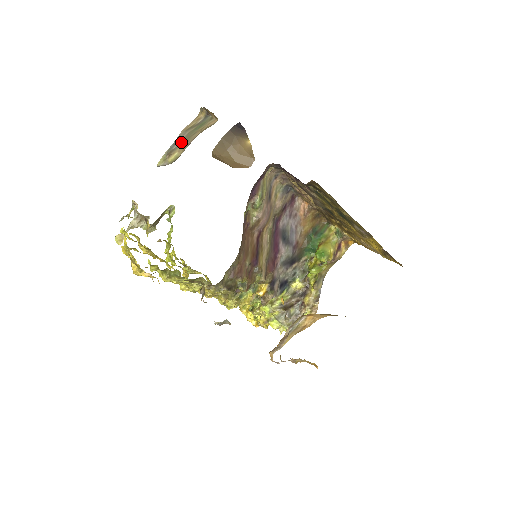
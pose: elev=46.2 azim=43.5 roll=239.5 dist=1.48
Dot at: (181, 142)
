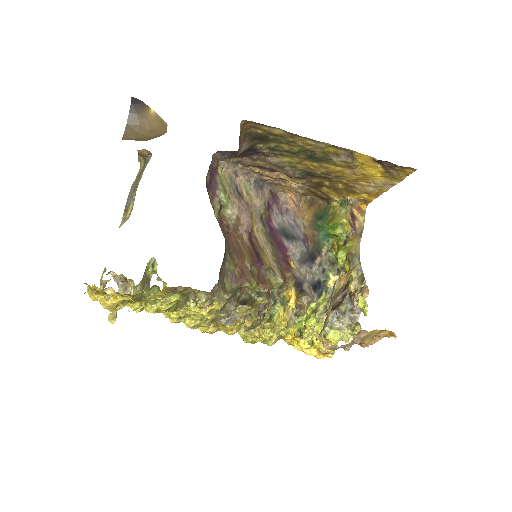
Dot at: (132, 195)
